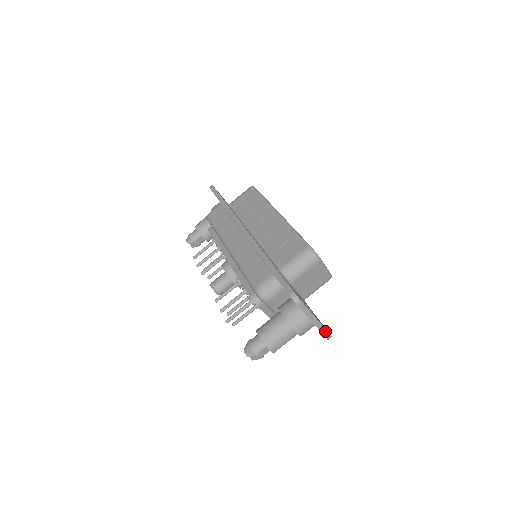
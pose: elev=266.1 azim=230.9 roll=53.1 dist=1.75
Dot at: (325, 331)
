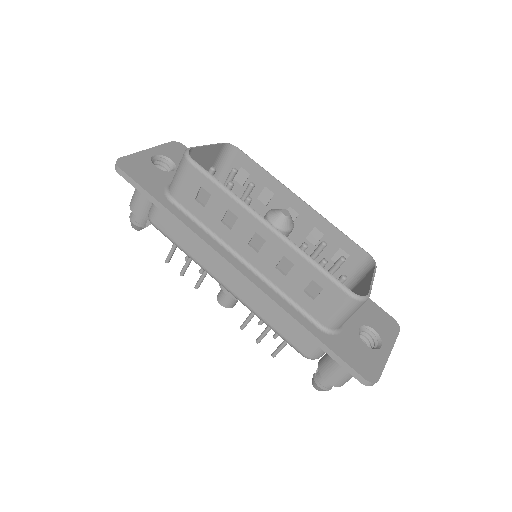
Dot at: (395, 340)
